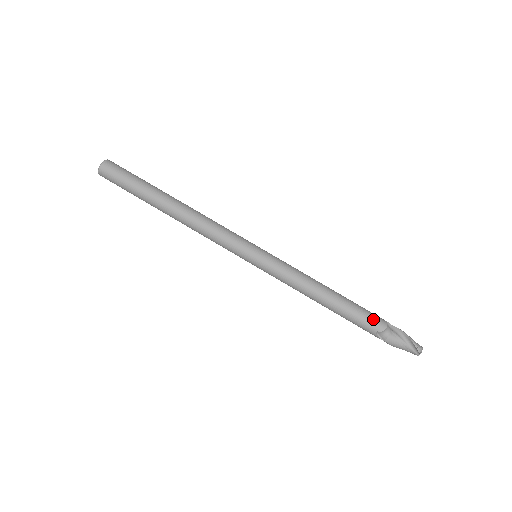
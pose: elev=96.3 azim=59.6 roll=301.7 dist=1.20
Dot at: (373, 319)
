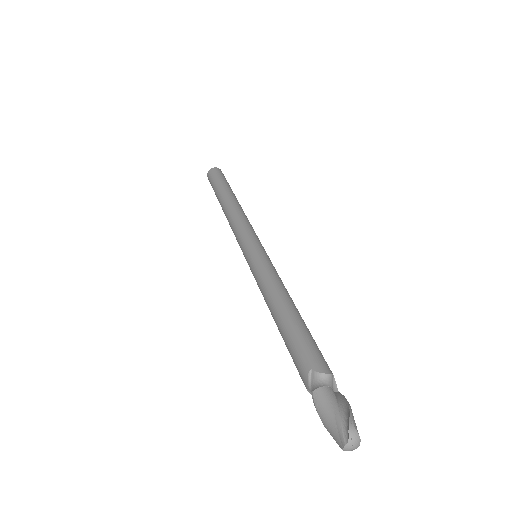
Dot at: (319, 355)
